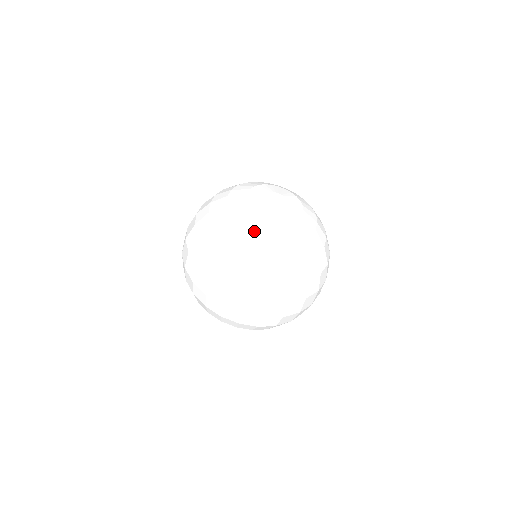
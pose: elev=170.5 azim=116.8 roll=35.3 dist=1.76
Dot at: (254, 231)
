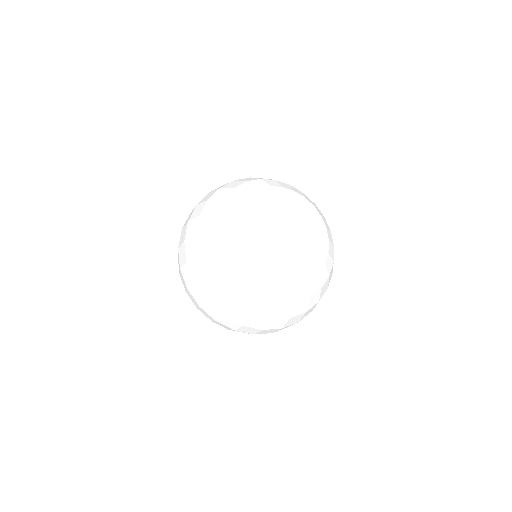
Dot at: (251, 260)
